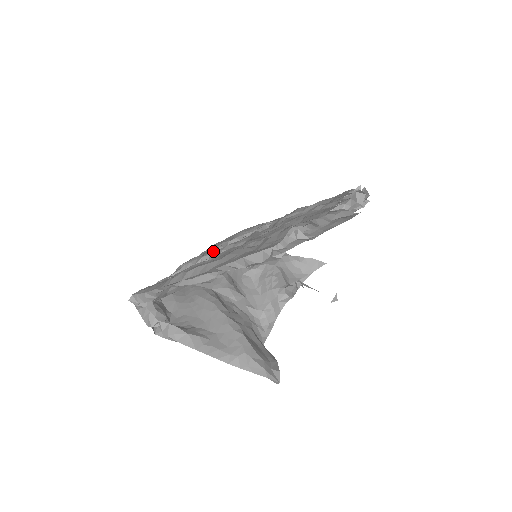
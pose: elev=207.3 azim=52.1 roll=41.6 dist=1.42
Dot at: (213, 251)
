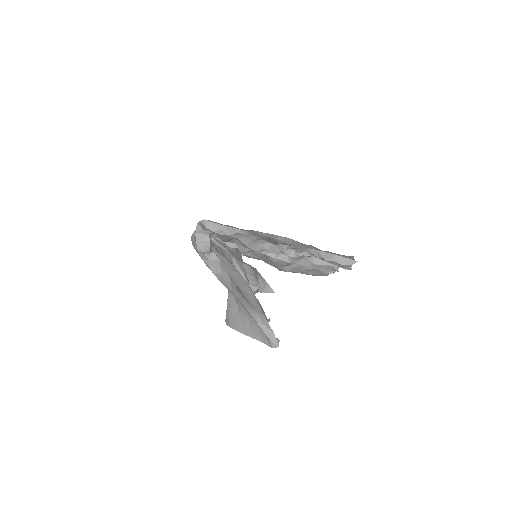
Dot at: occluded
